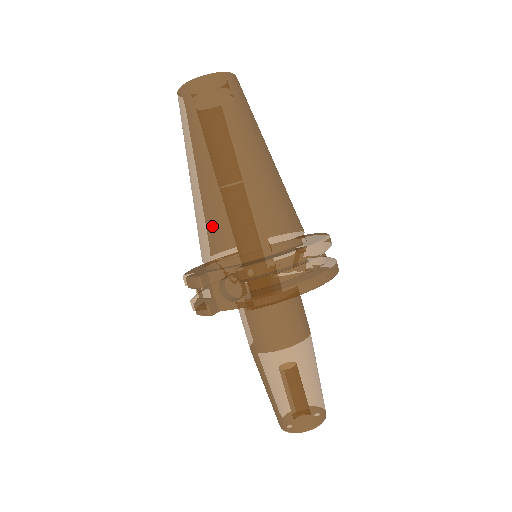
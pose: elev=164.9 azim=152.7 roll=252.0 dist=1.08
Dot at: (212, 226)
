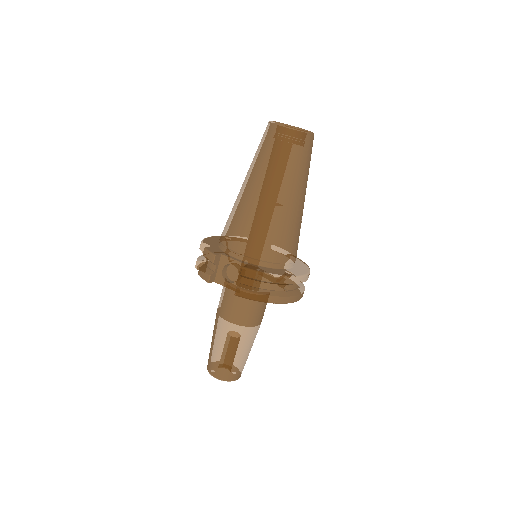
Dot at: (241, 227)
